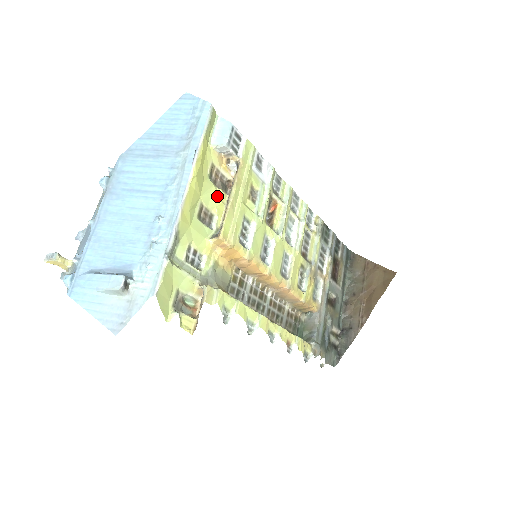
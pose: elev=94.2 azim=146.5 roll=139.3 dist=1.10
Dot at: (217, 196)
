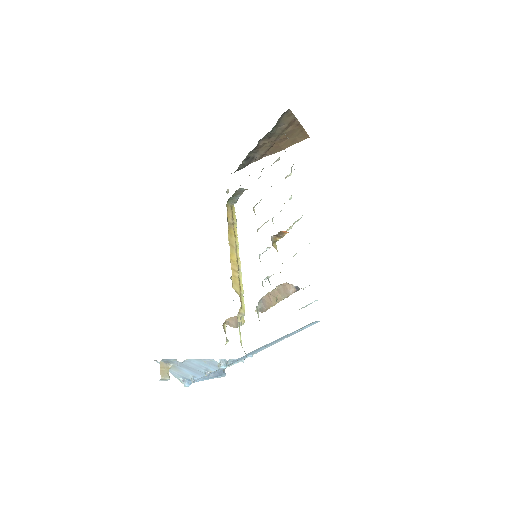
Dot at: occluded
